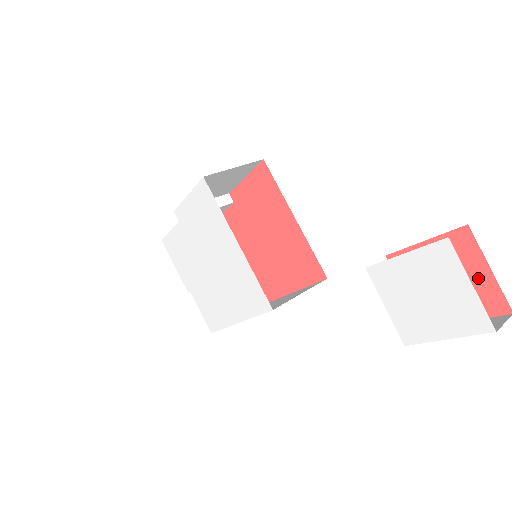
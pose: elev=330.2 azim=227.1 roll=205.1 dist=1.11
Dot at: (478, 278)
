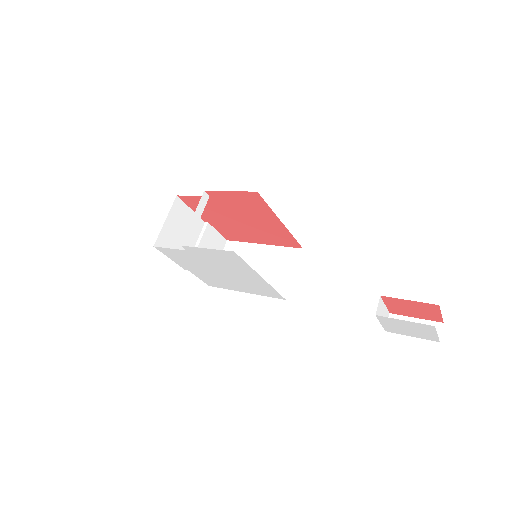
Dot at: (433, 314)
